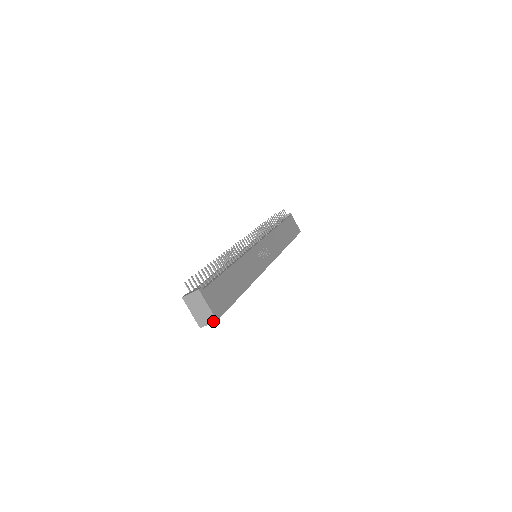
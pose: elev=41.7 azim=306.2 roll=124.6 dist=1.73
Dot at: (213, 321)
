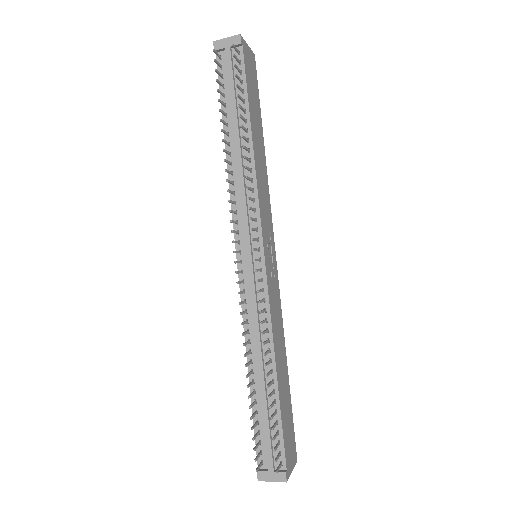
Dot at: occluded
